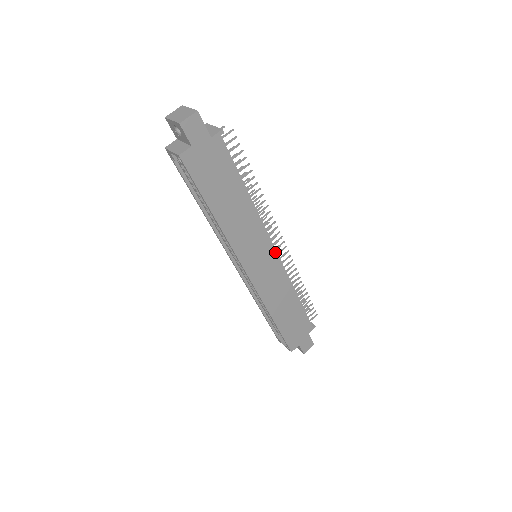
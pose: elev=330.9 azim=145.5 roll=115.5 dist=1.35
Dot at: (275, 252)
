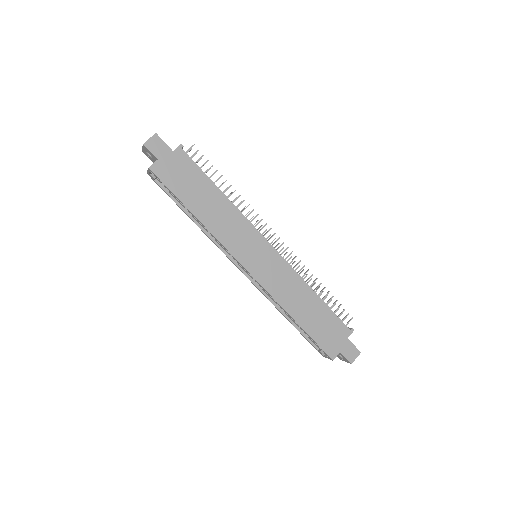
Dot at: (270, 246)
